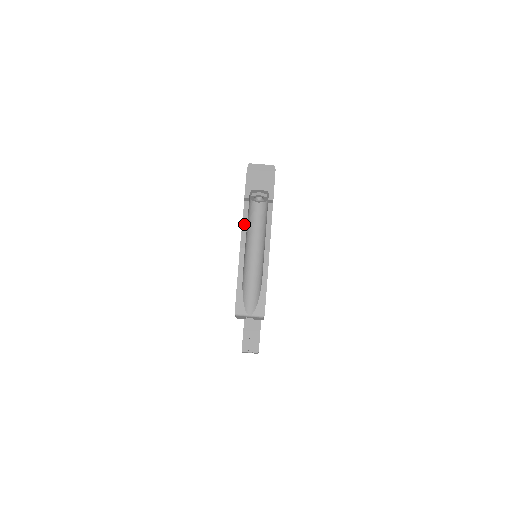
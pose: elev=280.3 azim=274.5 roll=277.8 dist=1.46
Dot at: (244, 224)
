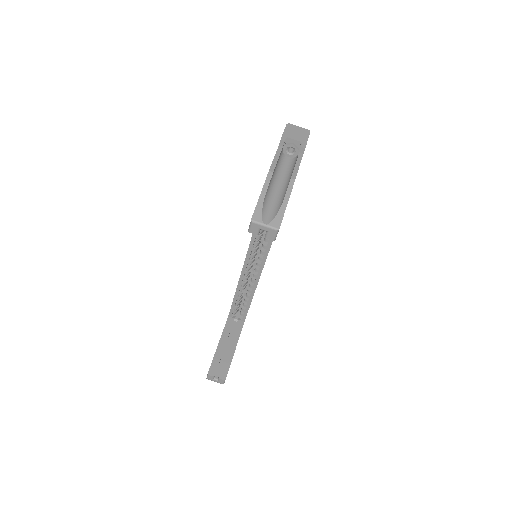
Dot at: (276, 158)
